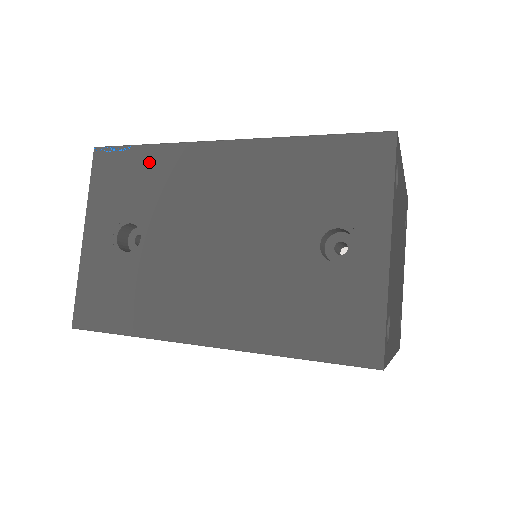
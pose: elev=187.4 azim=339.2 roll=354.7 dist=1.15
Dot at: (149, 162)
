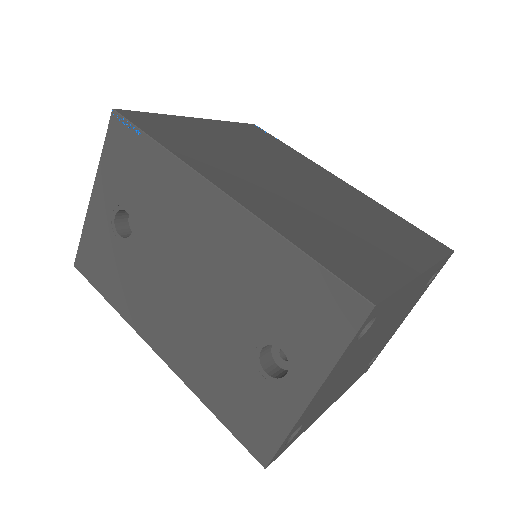
Dot at: (153, 162)
